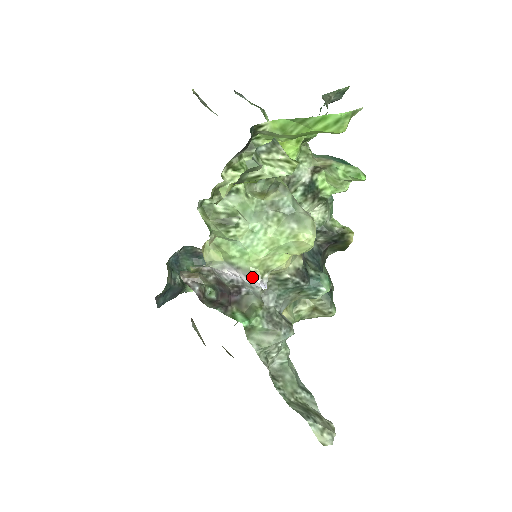
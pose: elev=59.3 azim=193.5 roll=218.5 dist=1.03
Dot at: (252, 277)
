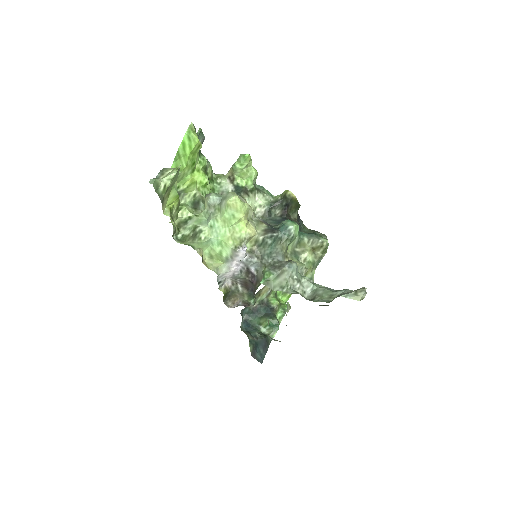
Dot at: (236, 251)
